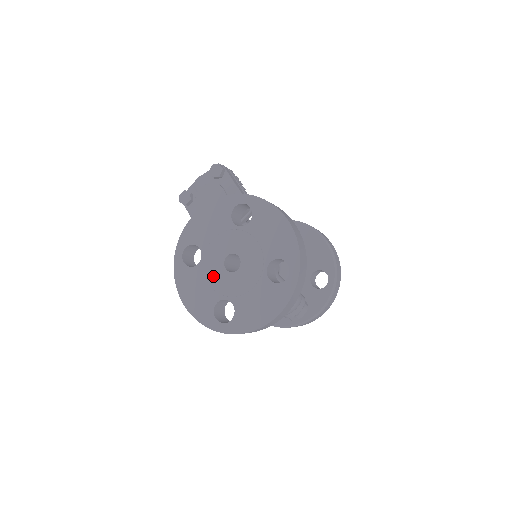
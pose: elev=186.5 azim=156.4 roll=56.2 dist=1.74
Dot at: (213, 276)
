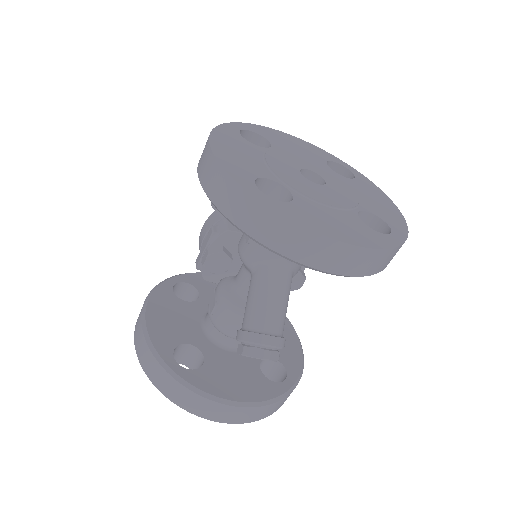
Dot at: (278, 163)
